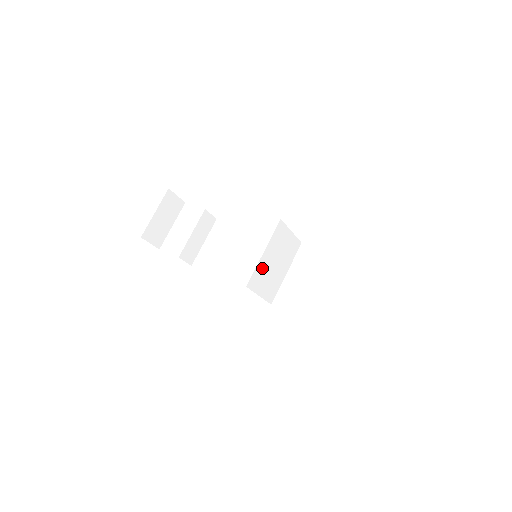
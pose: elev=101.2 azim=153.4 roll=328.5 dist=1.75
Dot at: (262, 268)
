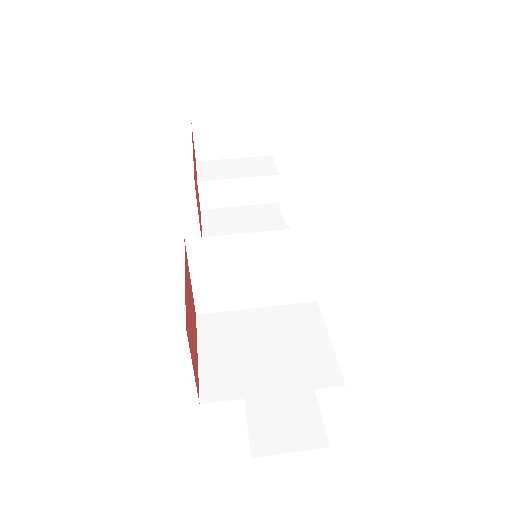
Dot at: (232, 250)
